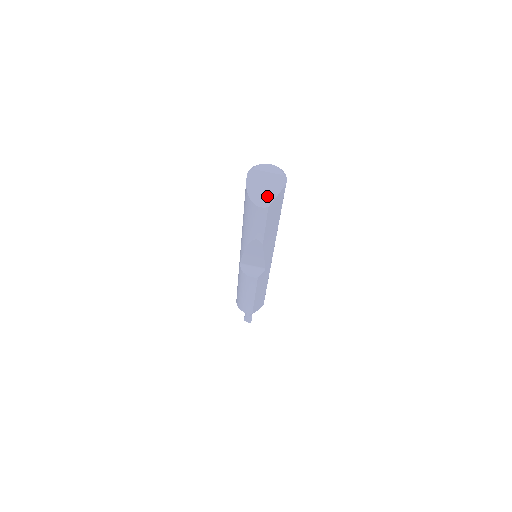
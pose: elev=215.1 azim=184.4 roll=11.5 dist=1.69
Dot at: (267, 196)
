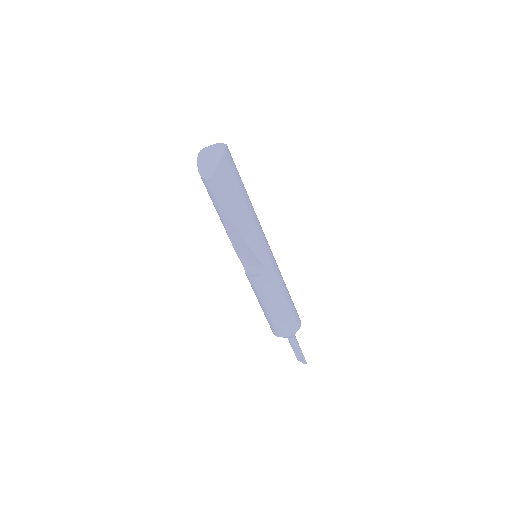
Dot at: (211, 168)
